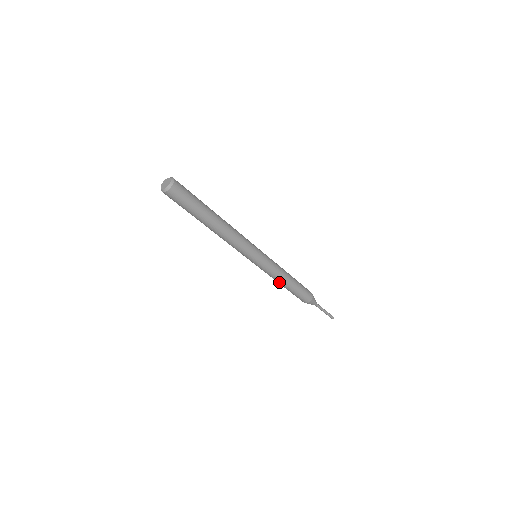
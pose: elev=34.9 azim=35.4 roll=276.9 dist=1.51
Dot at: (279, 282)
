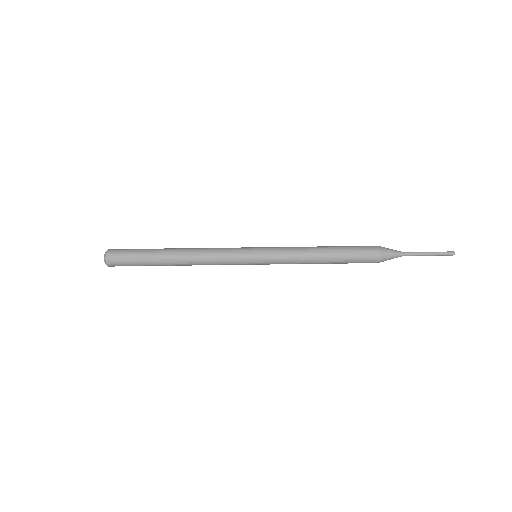
Dot at: (311, 263)
